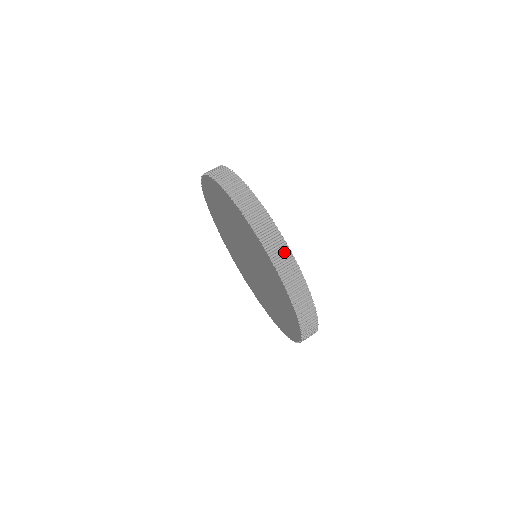
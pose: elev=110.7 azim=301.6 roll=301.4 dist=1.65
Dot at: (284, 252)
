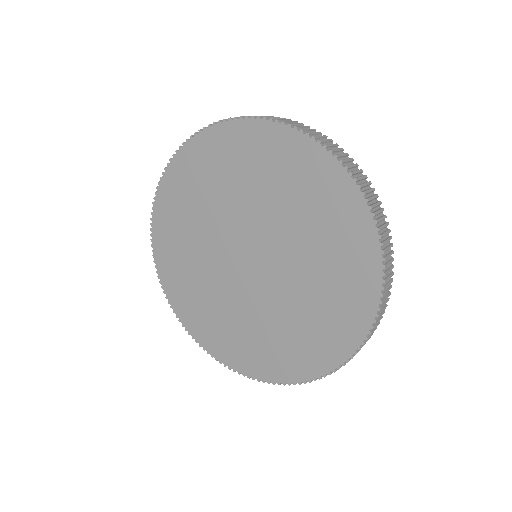
Dot at: (340, 153)
